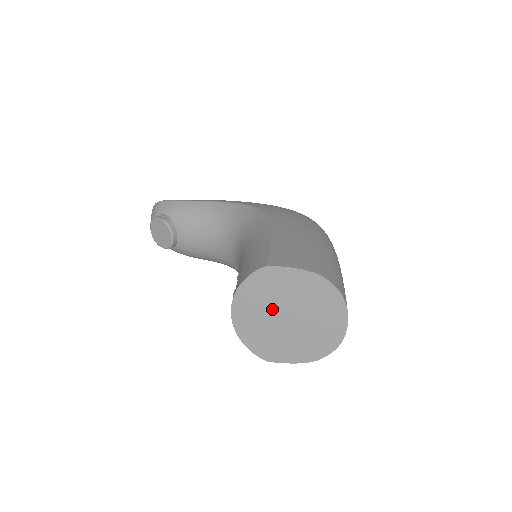
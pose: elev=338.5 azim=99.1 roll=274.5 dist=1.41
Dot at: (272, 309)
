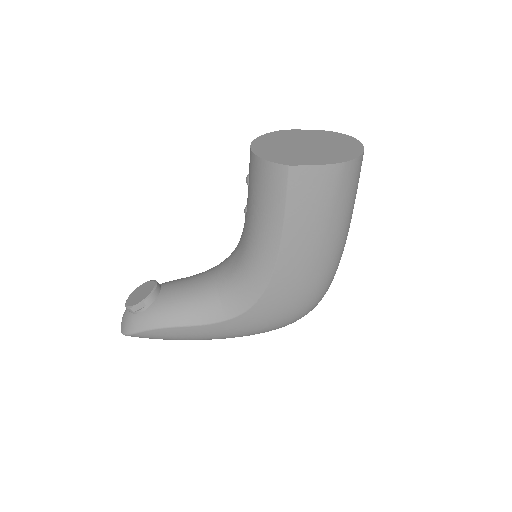
Dot at: (290, 143)
